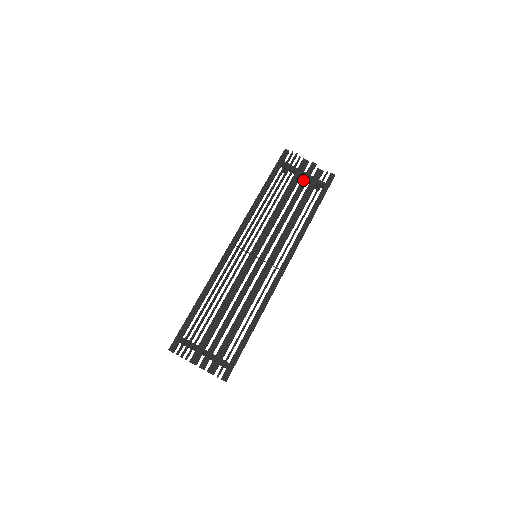
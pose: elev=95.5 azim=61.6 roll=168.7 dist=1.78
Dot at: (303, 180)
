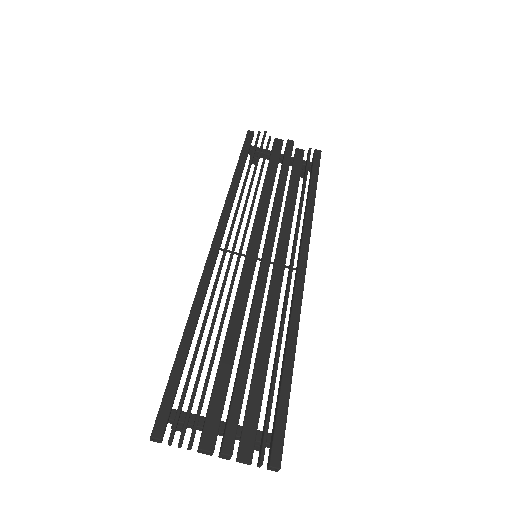
Dot at: (285, 158)
